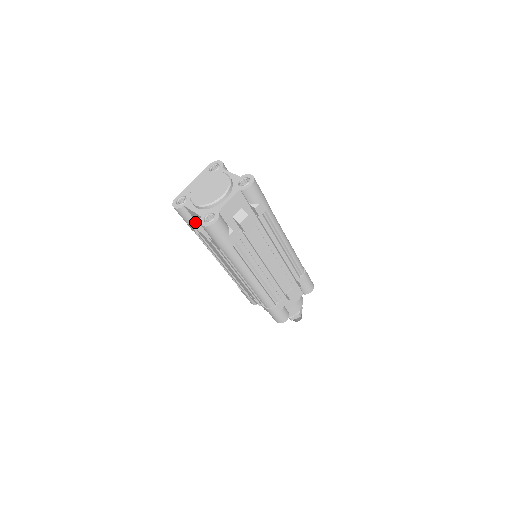
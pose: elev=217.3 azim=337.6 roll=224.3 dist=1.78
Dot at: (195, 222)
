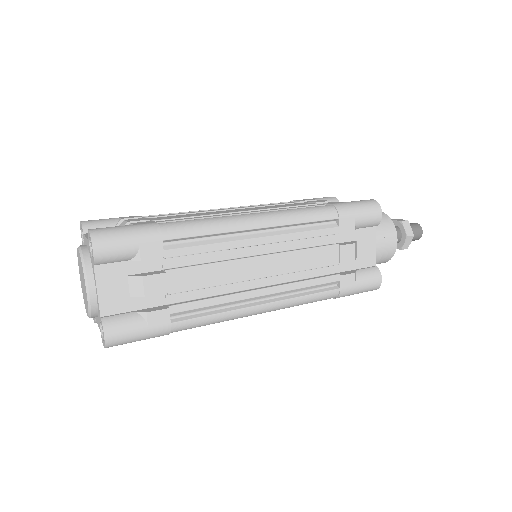
Dot at: occluded
